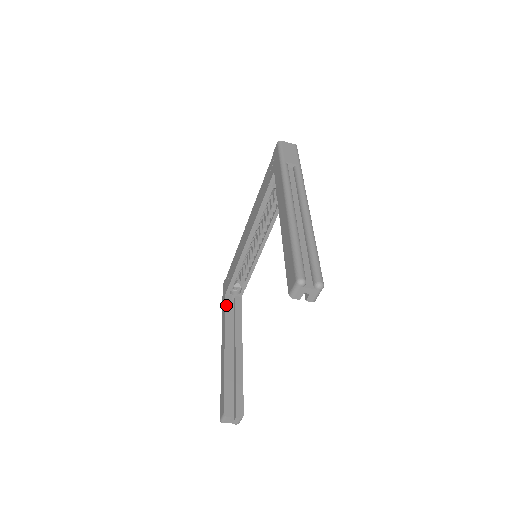
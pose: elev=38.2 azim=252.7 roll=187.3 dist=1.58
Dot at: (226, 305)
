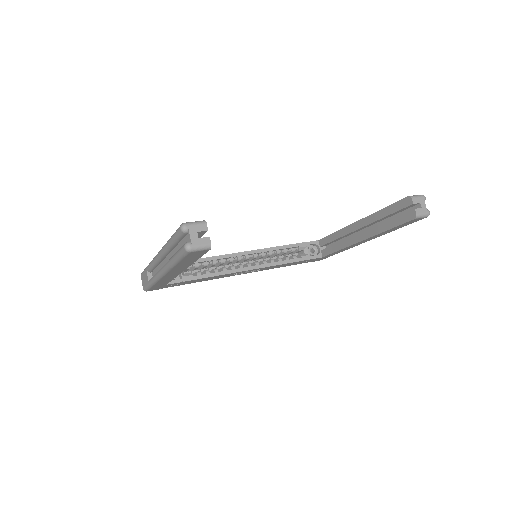
Dot at: occluded
